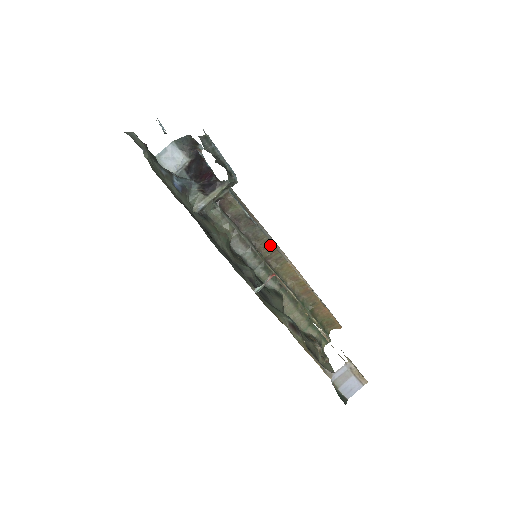
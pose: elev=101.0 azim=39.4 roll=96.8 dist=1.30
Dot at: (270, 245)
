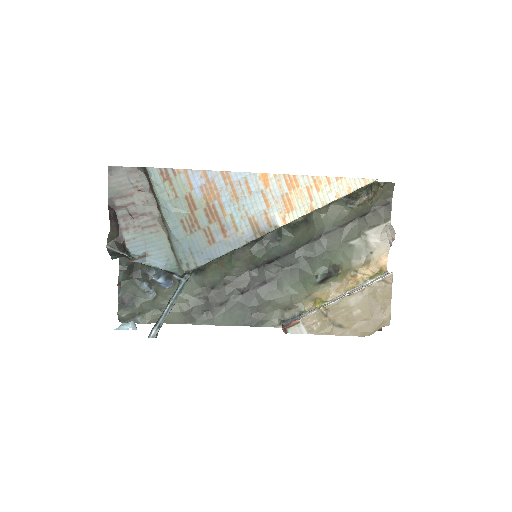
Dot at: (255, 238)
